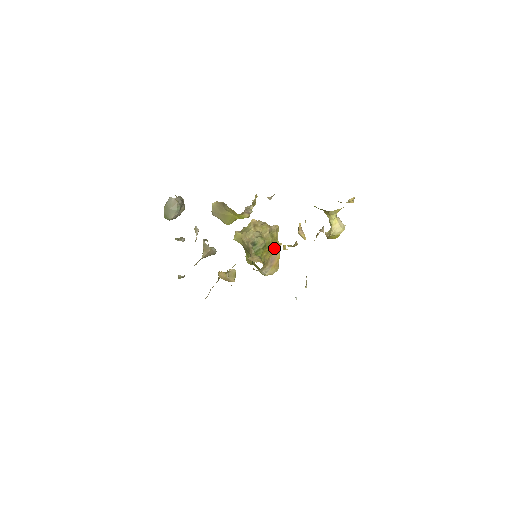
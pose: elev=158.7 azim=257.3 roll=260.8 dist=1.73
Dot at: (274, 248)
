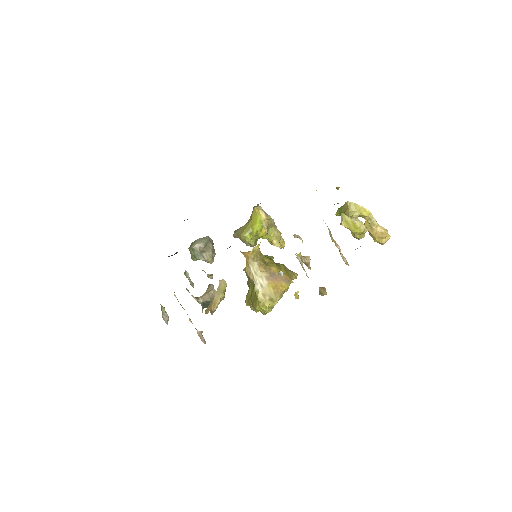
Dot at: occluded
